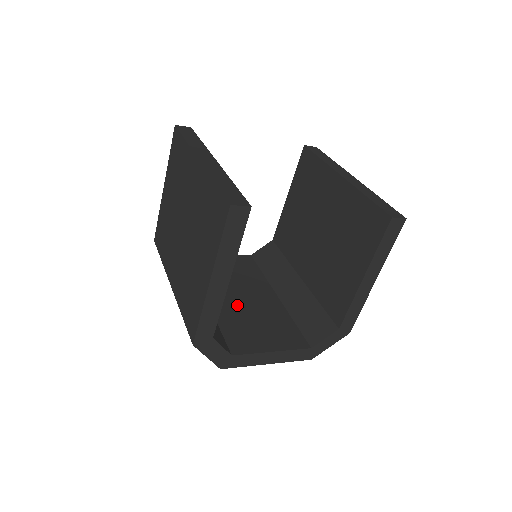
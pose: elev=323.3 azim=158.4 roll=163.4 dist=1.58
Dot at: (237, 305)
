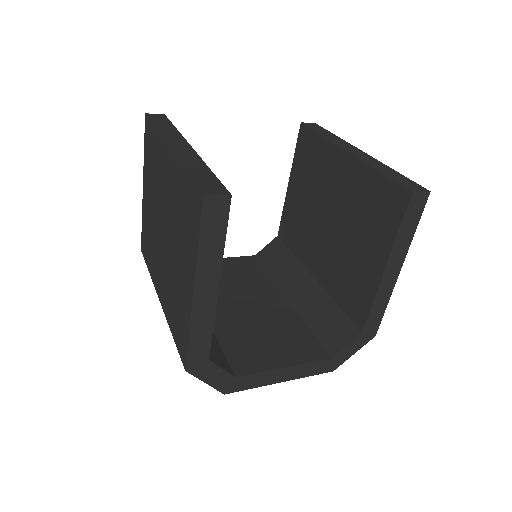
Dot at: (240, 315)
